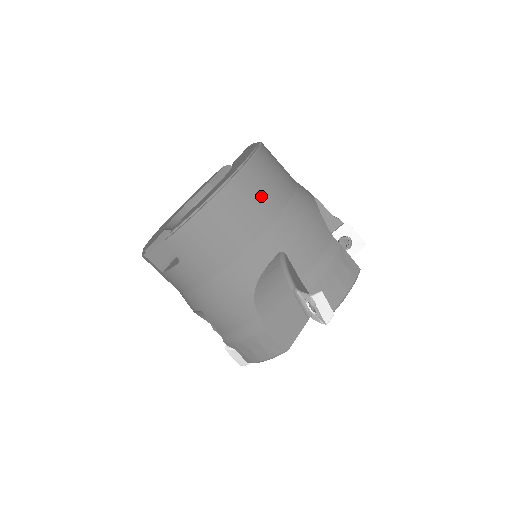
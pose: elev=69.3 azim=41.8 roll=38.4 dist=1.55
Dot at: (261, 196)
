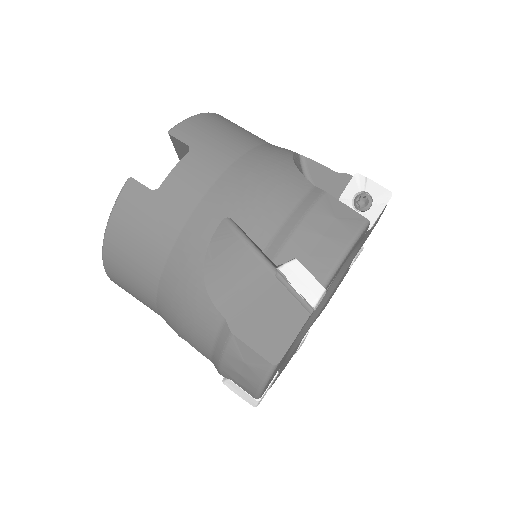
Dot at: occluded
